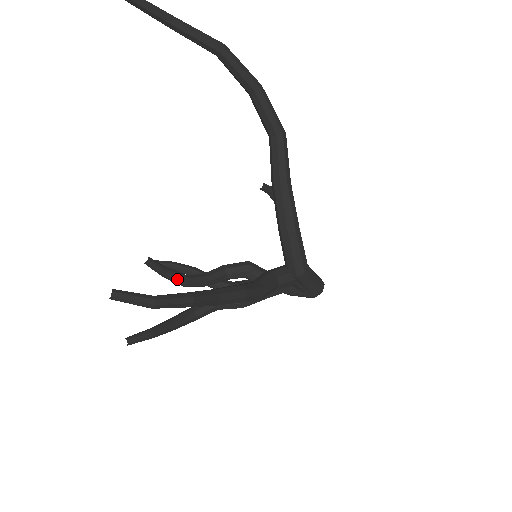
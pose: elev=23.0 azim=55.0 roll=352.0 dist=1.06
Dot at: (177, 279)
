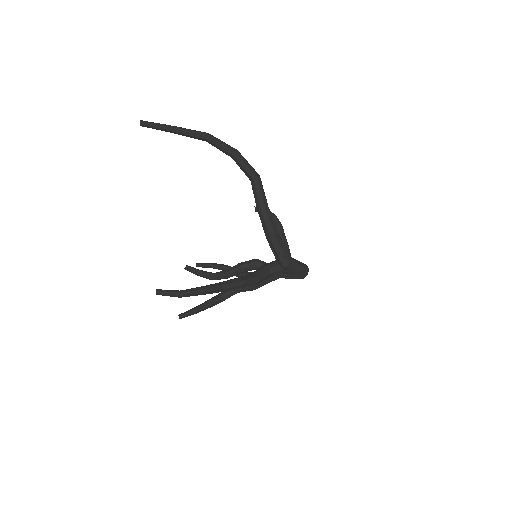
Dot at: (207, 276)
